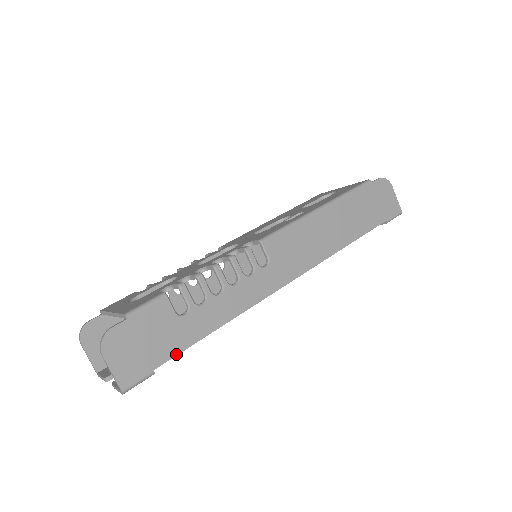
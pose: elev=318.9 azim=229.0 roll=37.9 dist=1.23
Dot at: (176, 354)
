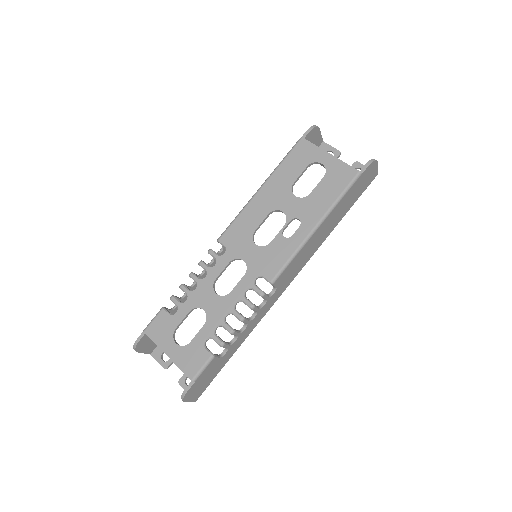
Dot at: occluded
